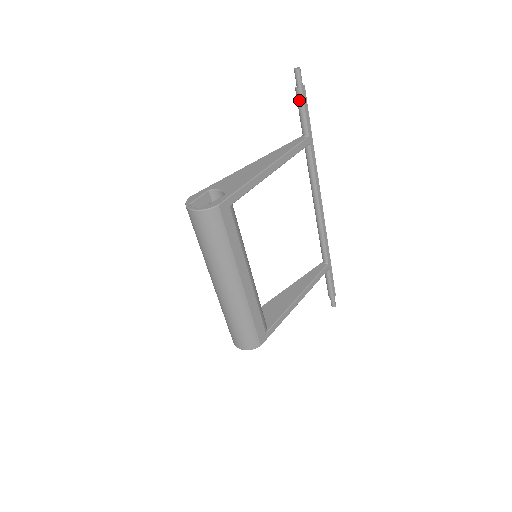
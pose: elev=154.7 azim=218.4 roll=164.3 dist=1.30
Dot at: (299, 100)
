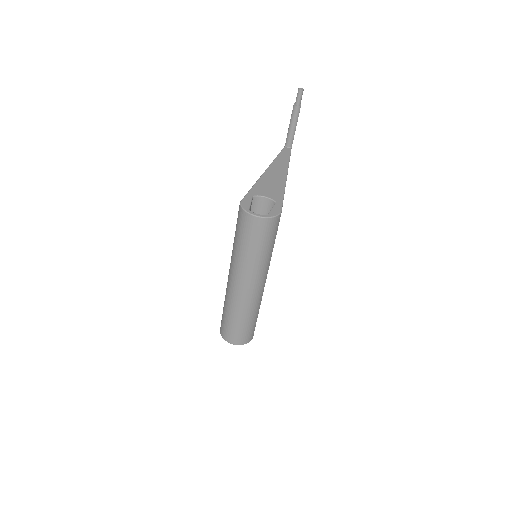
Dot at: (295, 116)
